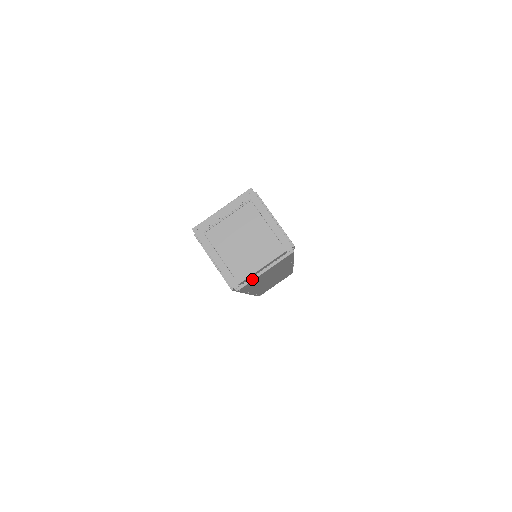
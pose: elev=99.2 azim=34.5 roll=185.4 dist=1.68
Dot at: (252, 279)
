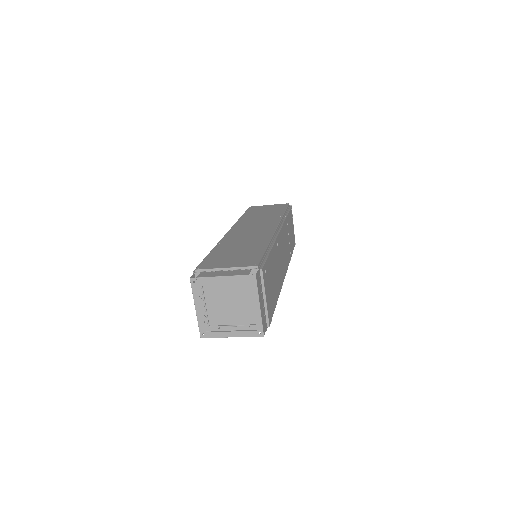
Dot at: occluded
